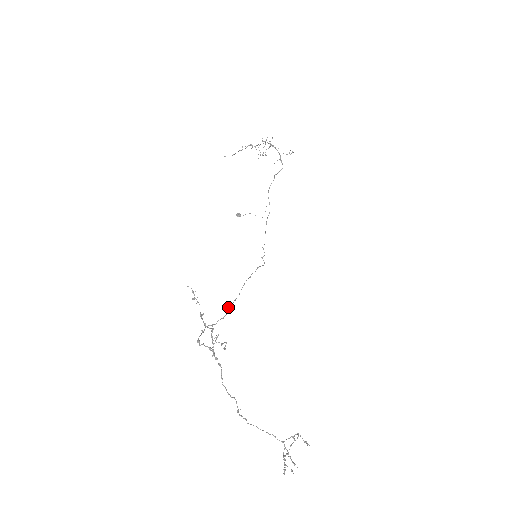
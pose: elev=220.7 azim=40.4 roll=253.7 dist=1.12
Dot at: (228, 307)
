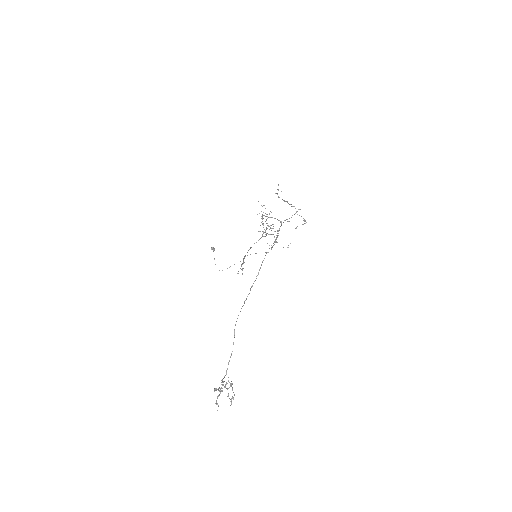
Dot at: (258, 240)
